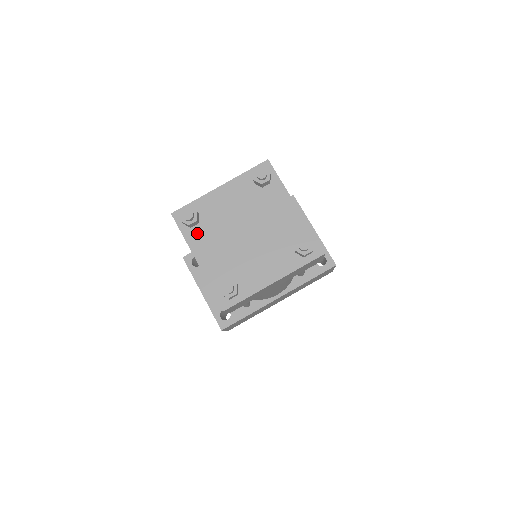
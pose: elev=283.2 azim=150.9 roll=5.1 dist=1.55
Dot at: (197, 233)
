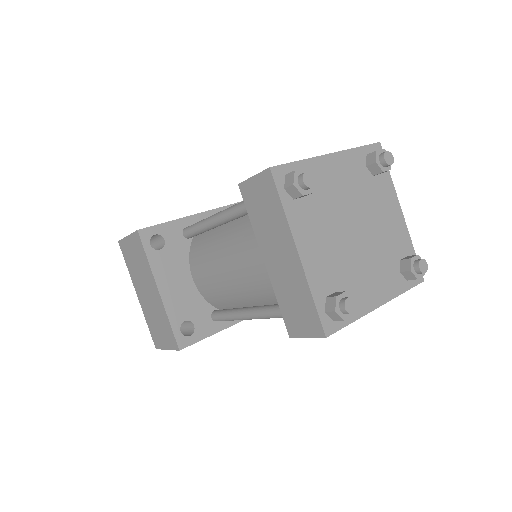
Dot at: (301, 210)
